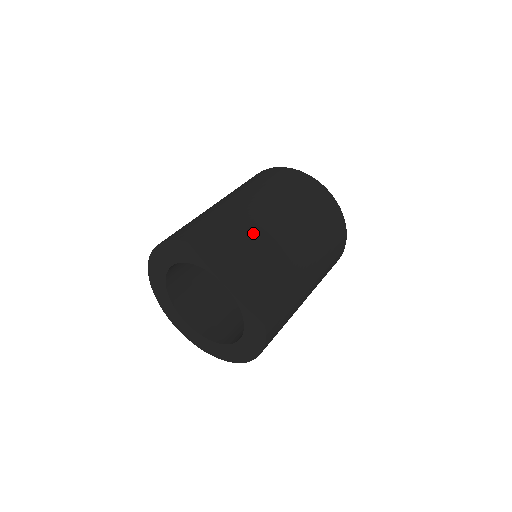
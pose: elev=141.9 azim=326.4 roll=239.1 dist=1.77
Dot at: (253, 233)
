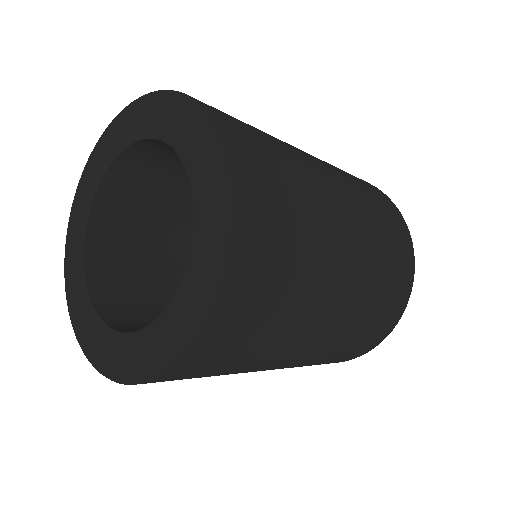
Dot at: occluded
